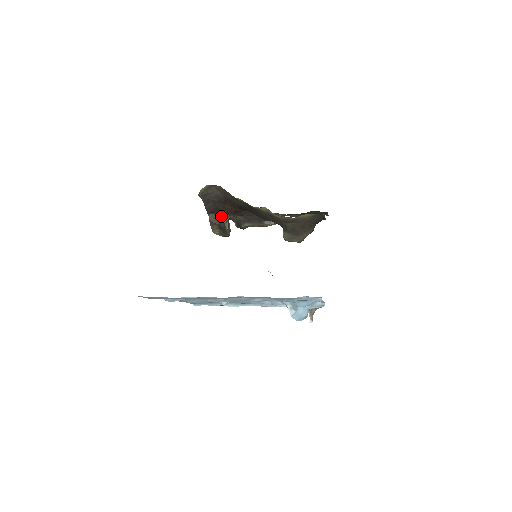
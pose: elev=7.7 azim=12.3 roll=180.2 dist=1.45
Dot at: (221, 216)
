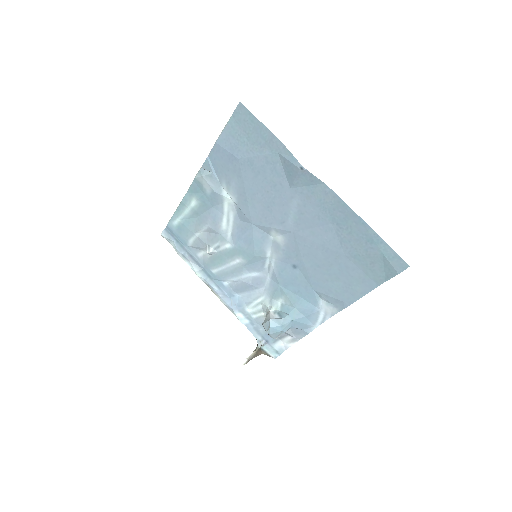
Dot at: occluded
